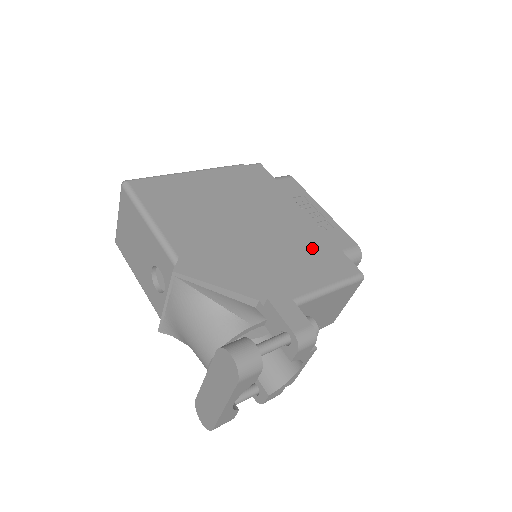
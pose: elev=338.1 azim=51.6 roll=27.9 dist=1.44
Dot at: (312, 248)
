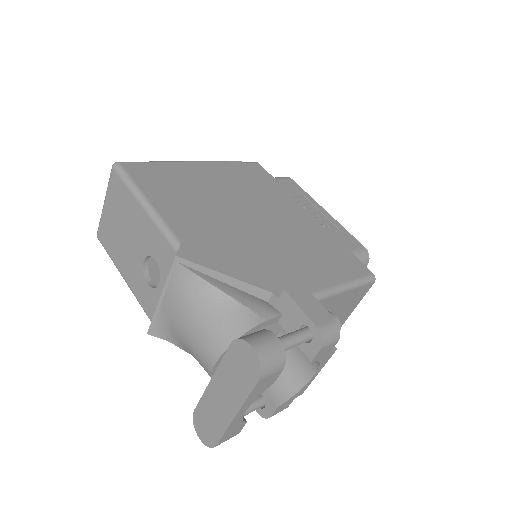
Dot at: (321, 246)
